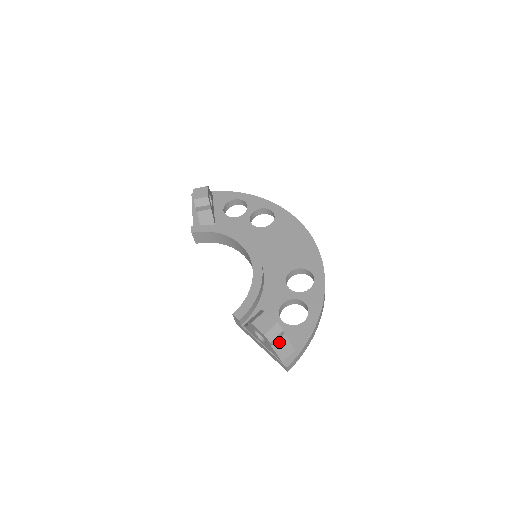
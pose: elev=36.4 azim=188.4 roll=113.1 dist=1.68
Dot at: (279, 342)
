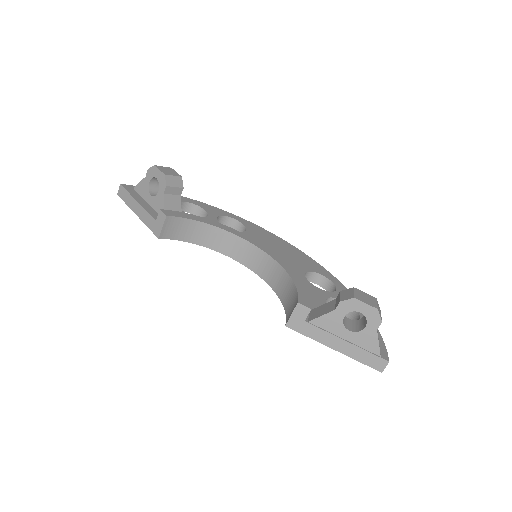
Dot at: occluded
